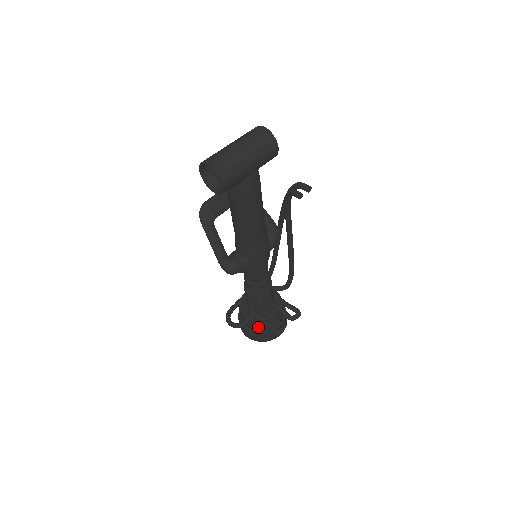
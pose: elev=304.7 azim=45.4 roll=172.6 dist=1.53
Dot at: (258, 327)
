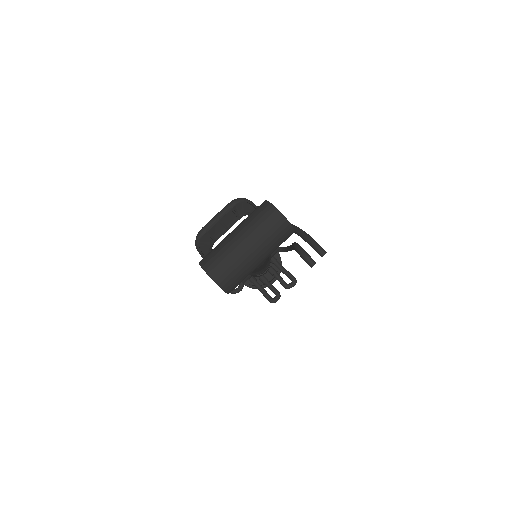
Dot at: occluded
